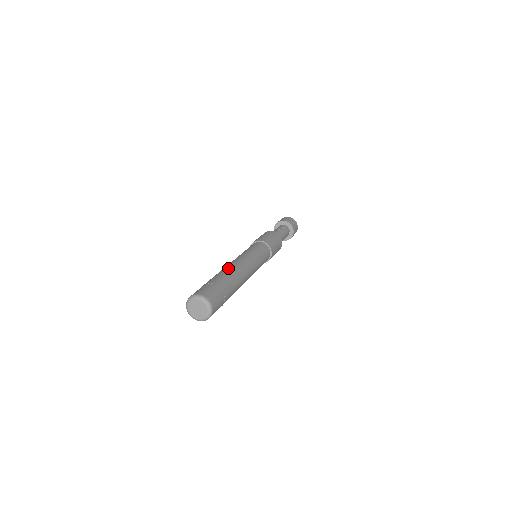
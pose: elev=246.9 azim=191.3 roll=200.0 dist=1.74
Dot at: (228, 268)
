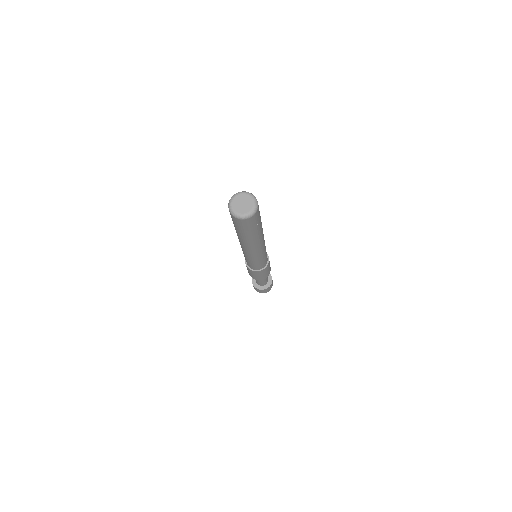
Dot at: occluded
